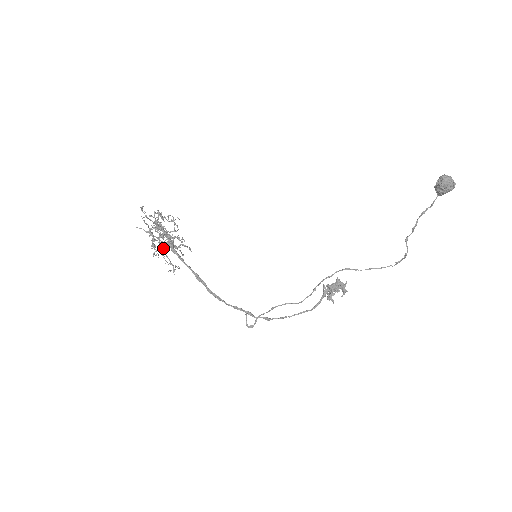
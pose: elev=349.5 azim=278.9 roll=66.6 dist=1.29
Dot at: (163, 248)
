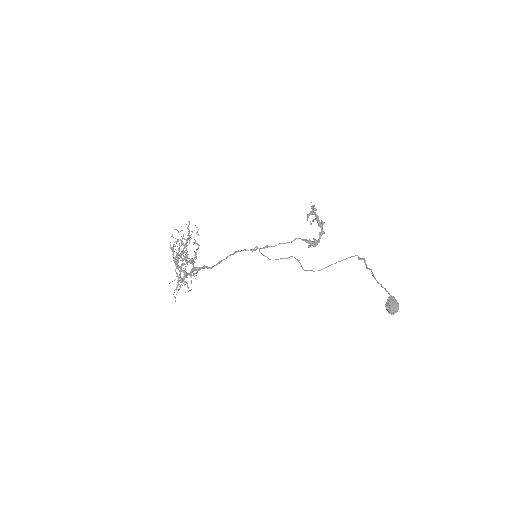
Dot at: occluded
